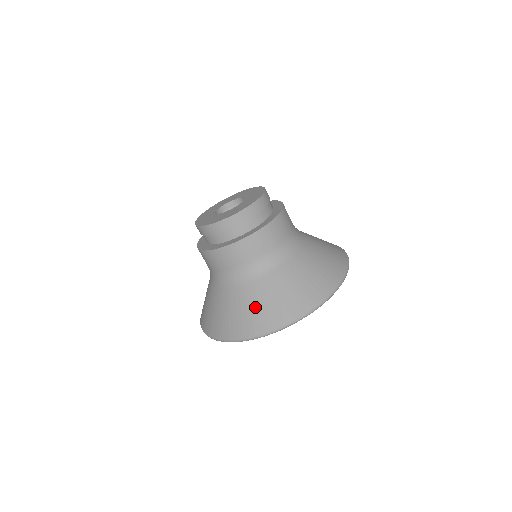
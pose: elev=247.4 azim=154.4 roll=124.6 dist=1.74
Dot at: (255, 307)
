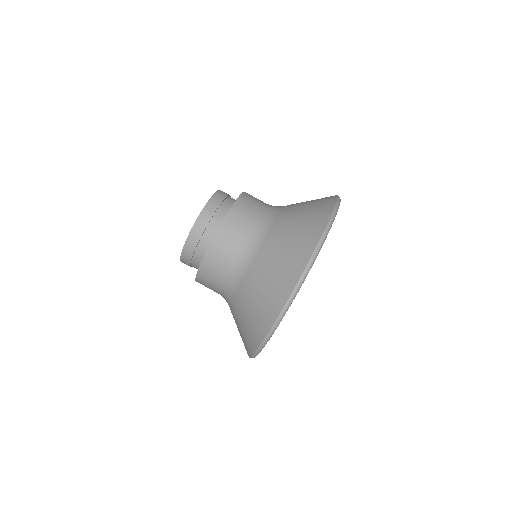
Dot at: (243, 325)
